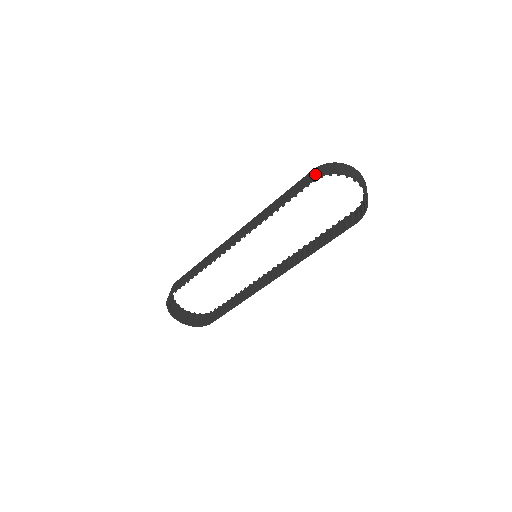
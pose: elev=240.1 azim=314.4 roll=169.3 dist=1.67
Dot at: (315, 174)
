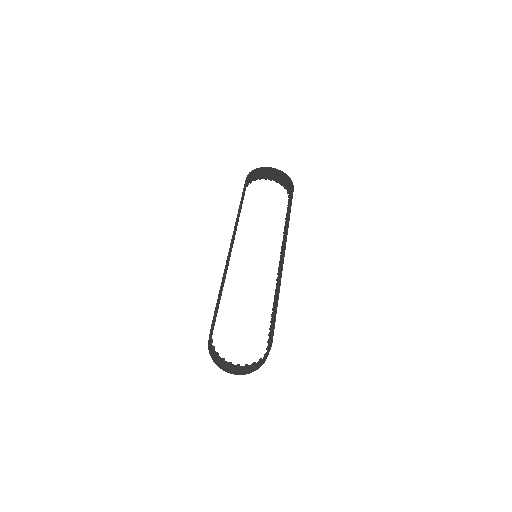
Dot at: occluded
